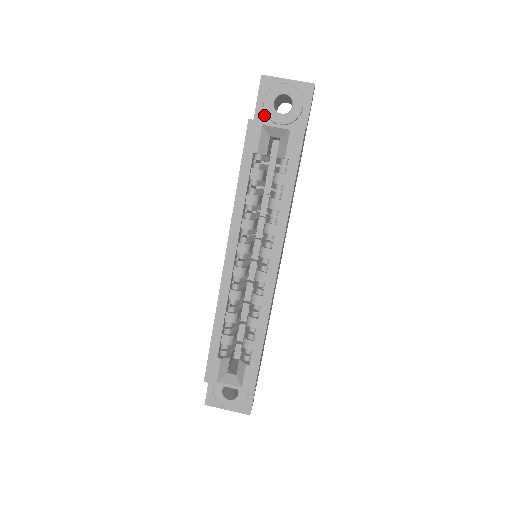
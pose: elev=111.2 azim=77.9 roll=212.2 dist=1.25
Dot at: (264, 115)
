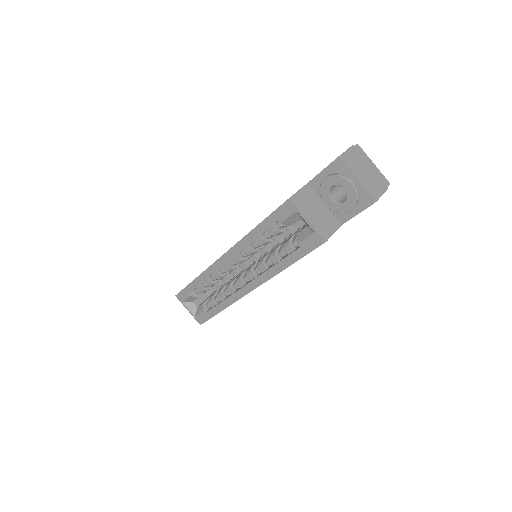
Dot at: (320, 186)
